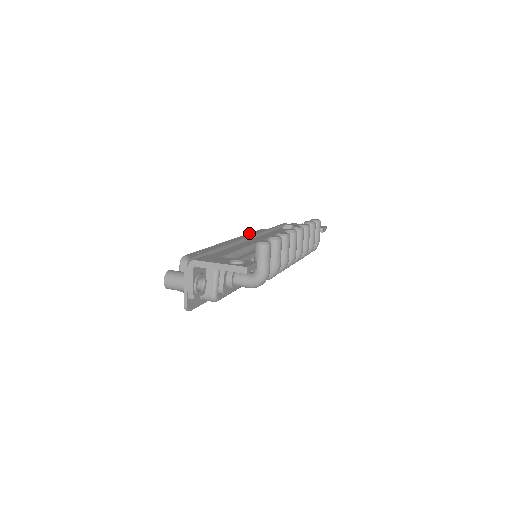
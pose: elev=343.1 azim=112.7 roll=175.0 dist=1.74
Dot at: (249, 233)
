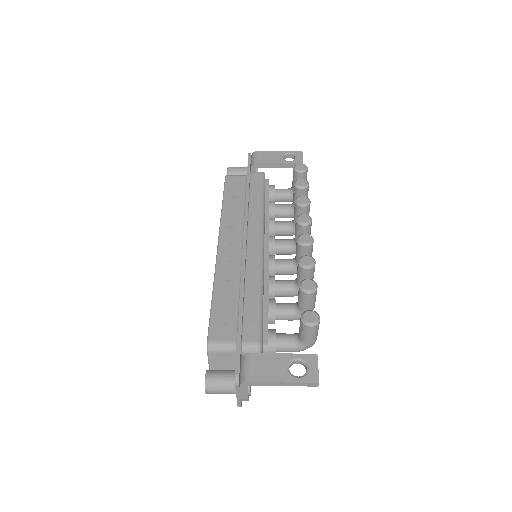
Dot at: (224, 204)
